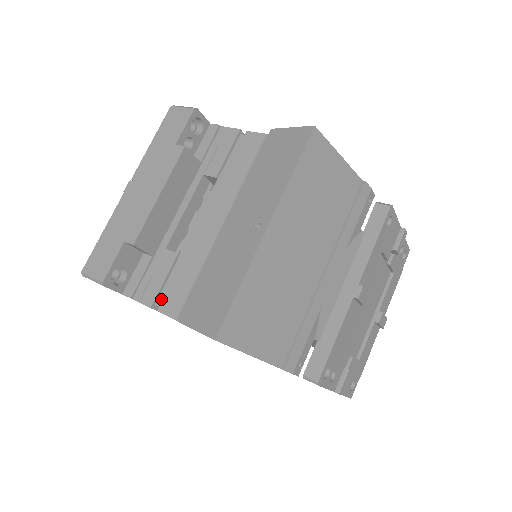
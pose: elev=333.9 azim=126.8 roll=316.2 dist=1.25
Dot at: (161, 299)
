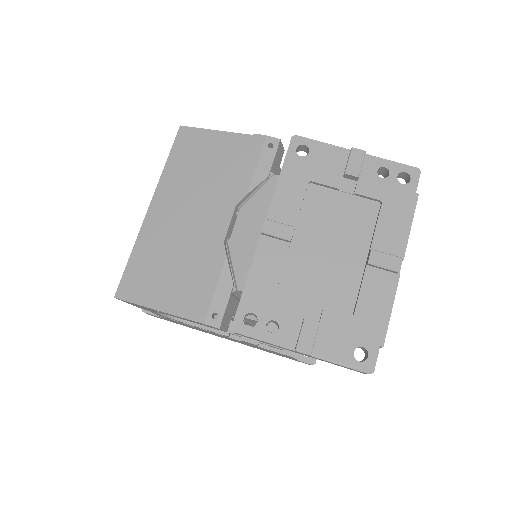
Dot at: occluded
